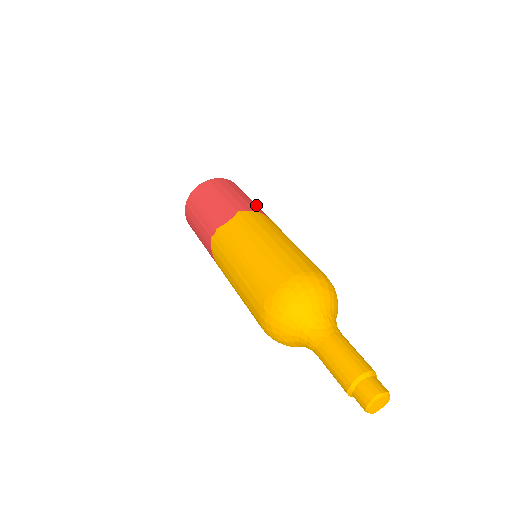
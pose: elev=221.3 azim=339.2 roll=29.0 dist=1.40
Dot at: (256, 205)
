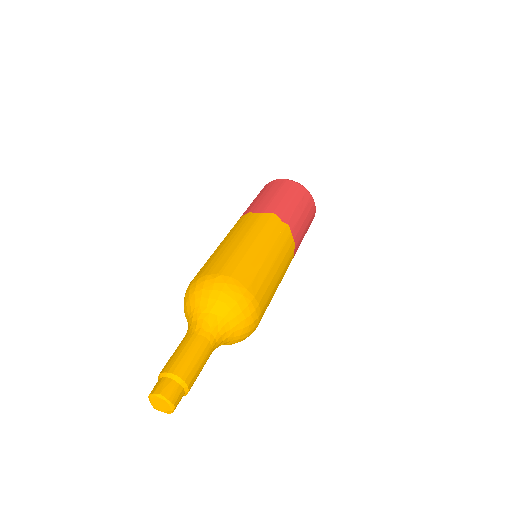
Dot at: (300, 225)
